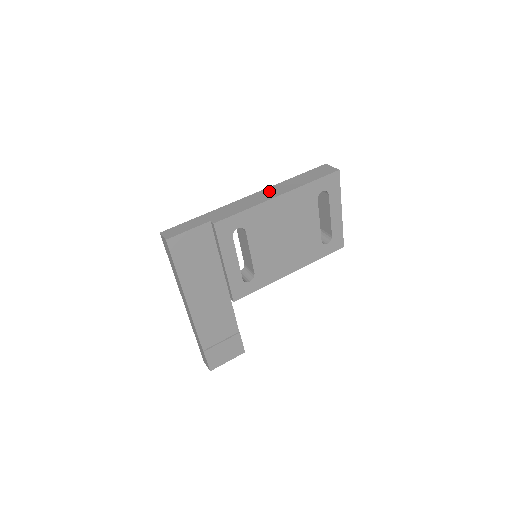
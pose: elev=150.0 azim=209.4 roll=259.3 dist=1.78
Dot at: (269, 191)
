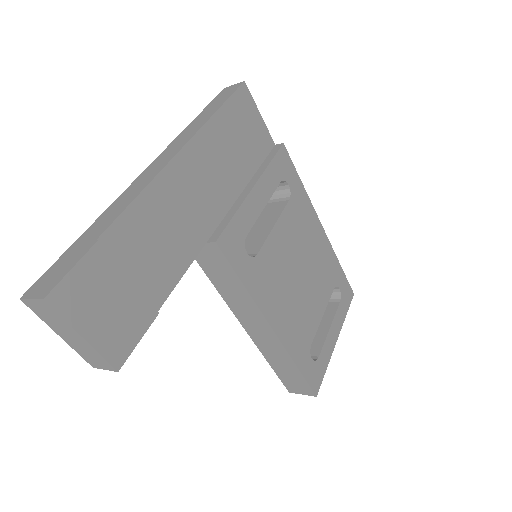
Dot at: occluded
